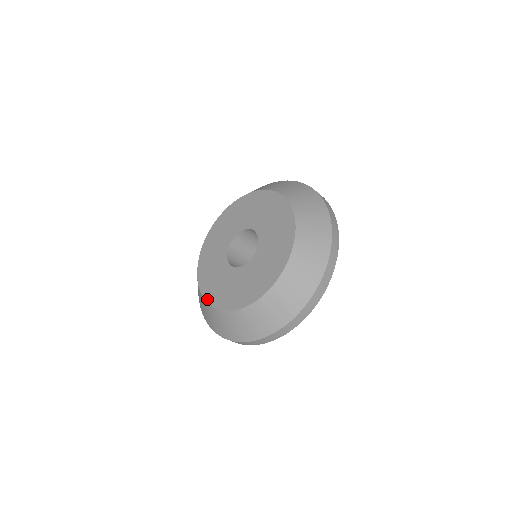
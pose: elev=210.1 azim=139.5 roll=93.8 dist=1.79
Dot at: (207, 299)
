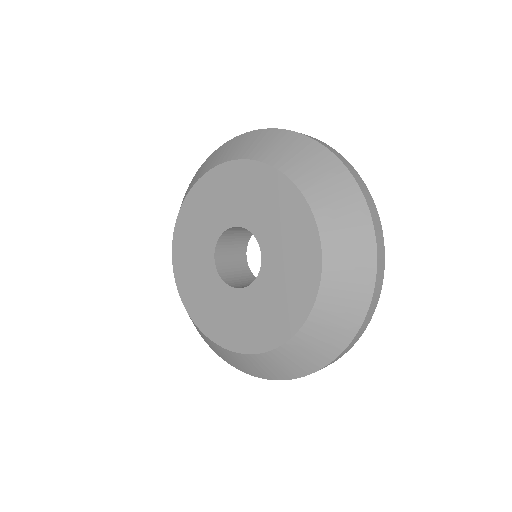
Dot at: (176, 276)
